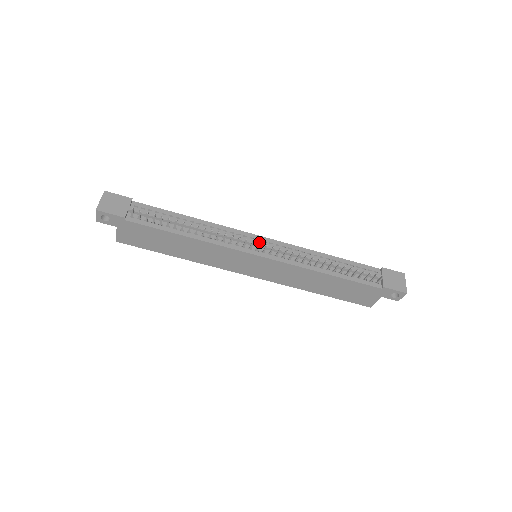
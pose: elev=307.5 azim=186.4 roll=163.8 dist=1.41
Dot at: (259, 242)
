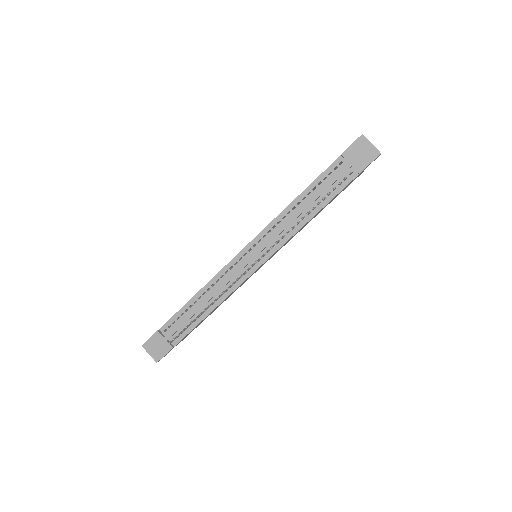
Dot at: (248, 259)
